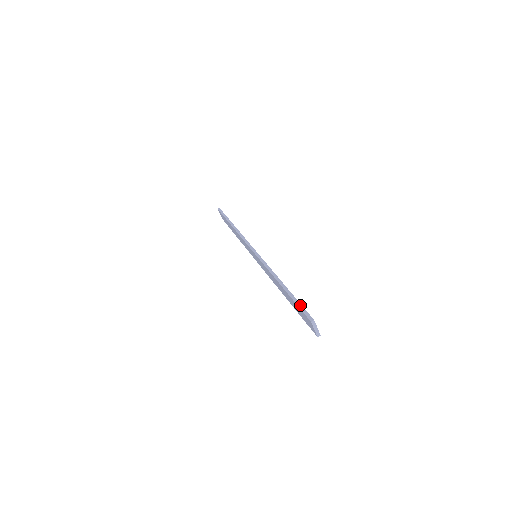
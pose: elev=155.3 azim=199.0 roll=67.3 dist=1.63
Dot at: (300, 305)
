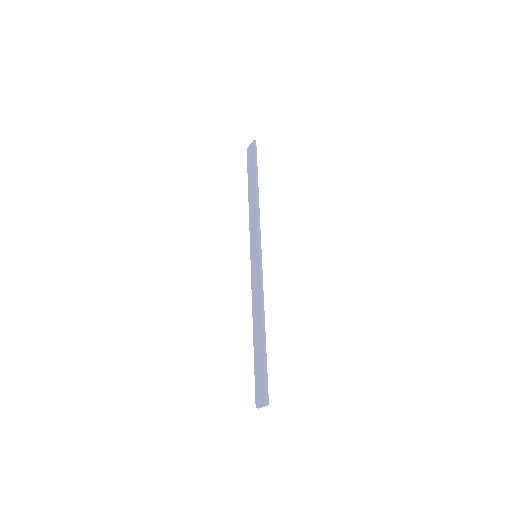
Dot at: (267, 376)
